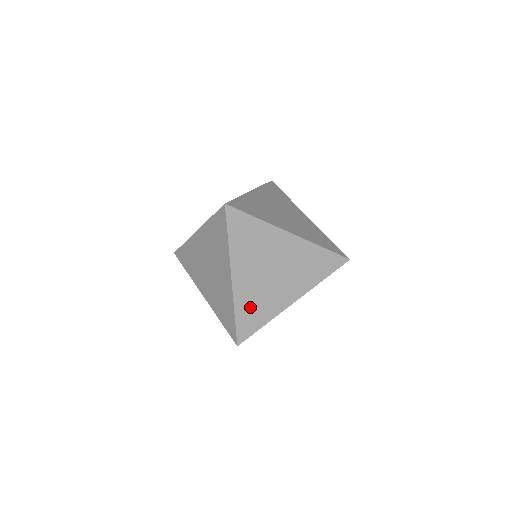
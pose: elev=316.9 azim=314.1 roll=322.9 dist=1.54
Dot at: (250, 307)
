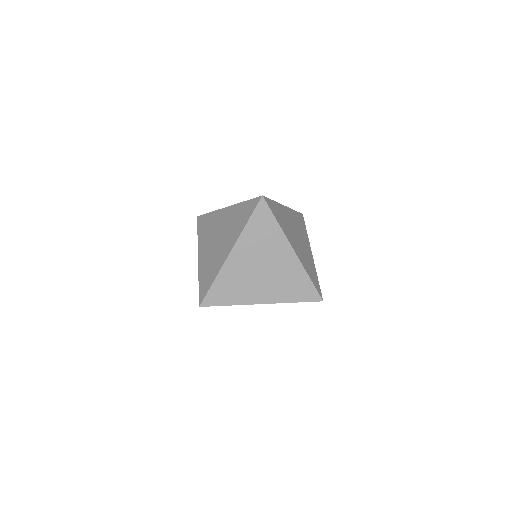
Dot at: (228, 284)
